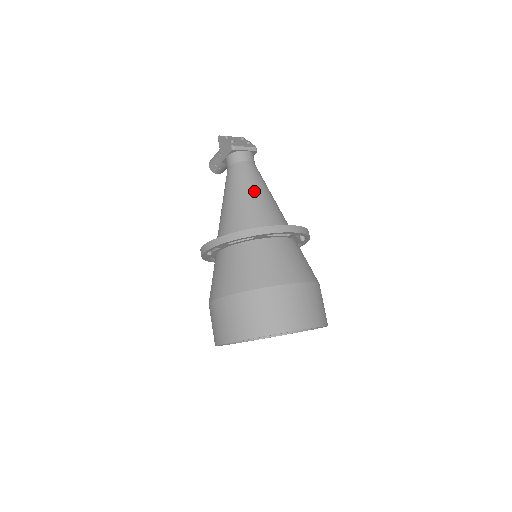
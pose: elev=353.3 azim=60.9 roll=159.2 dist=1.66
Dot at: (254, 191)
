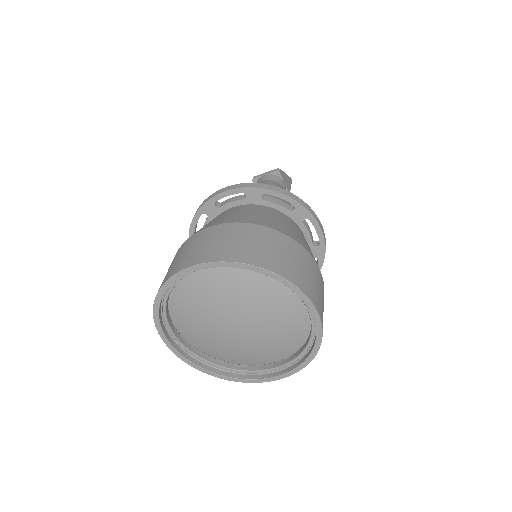
Dot at: occluded
